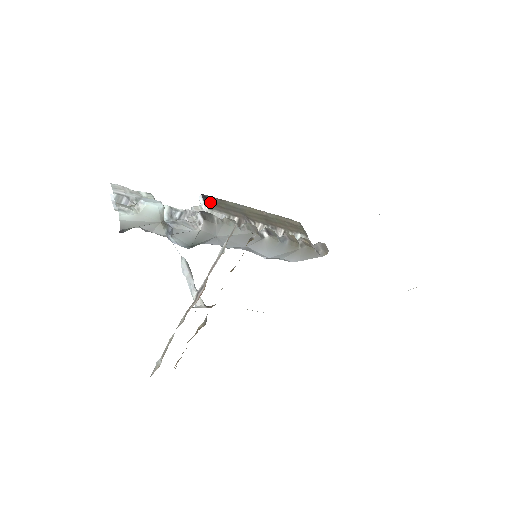
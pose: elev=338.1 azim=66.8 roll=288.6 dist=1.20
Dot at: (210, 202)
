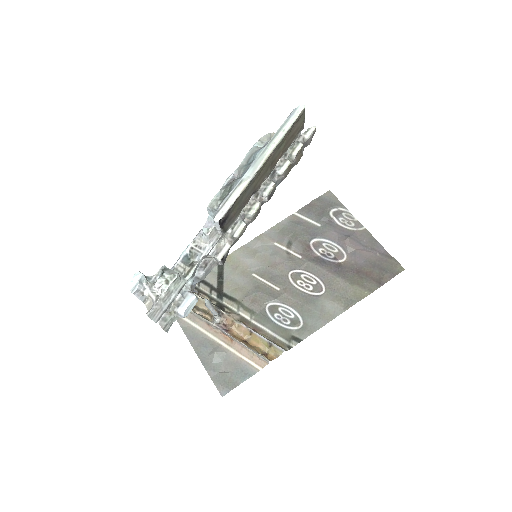
Dot at: (226, 222)
